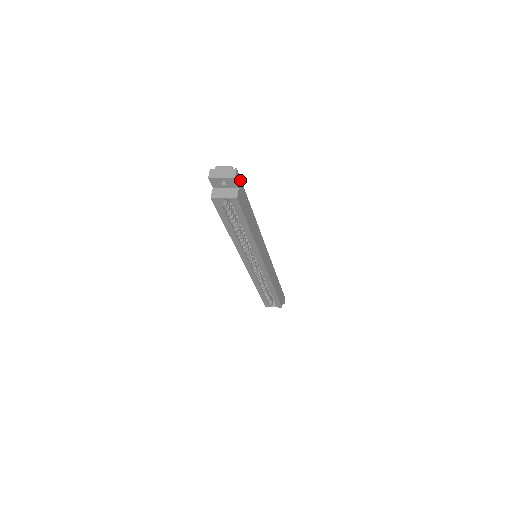
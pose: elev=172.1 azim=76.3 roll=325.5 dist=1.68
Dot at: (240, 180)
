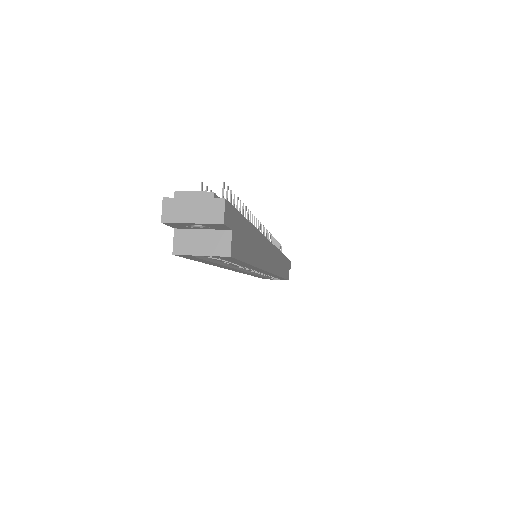
Dot at: (232, 209)
